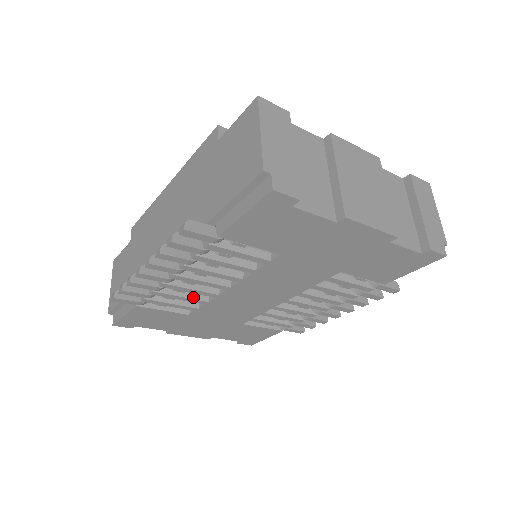
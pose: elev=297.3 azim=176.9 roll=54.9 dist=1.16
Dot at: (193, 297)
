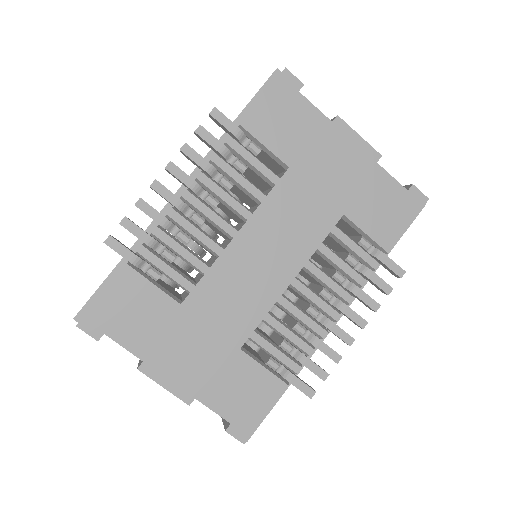
Dot at: (195, 255)
